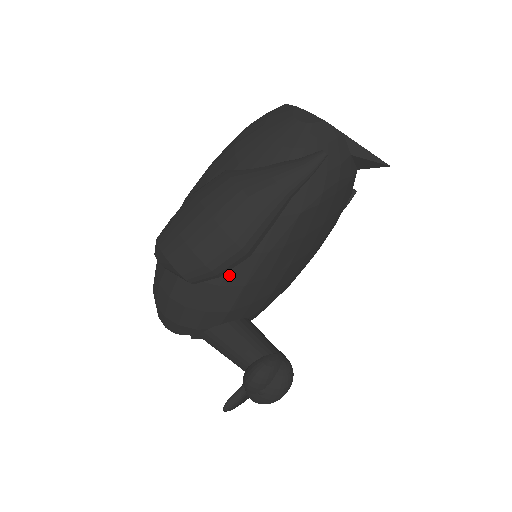
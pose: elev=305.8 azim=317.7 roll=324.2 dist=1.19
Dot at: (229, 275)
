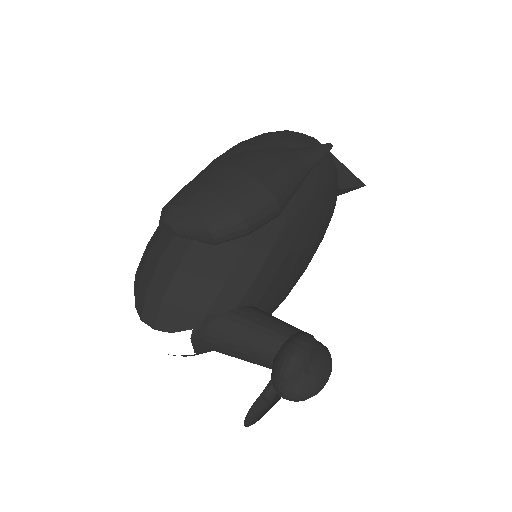
Dot at: (256, 236)
